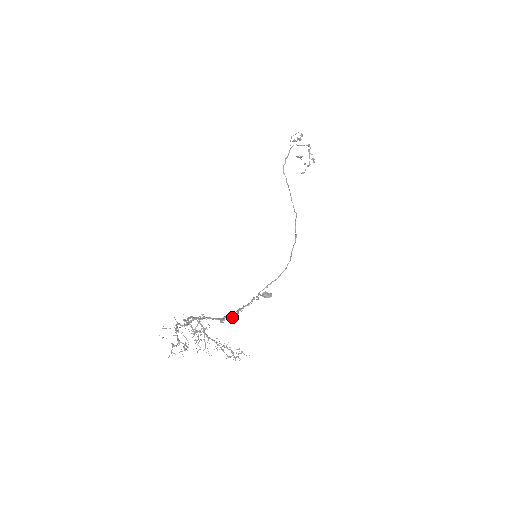
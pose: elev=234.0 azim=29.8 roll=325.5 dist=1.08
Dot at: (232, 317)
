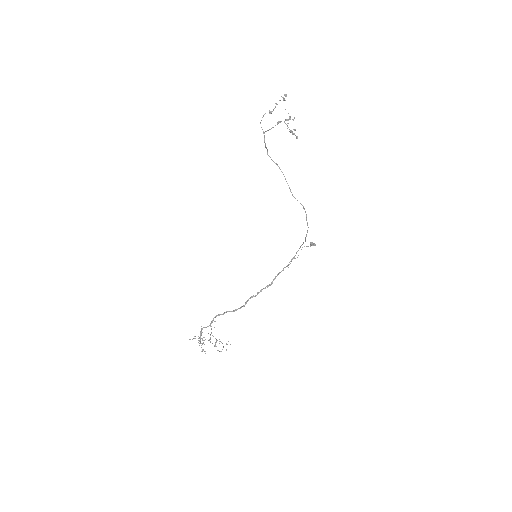
Dot at: occluded
